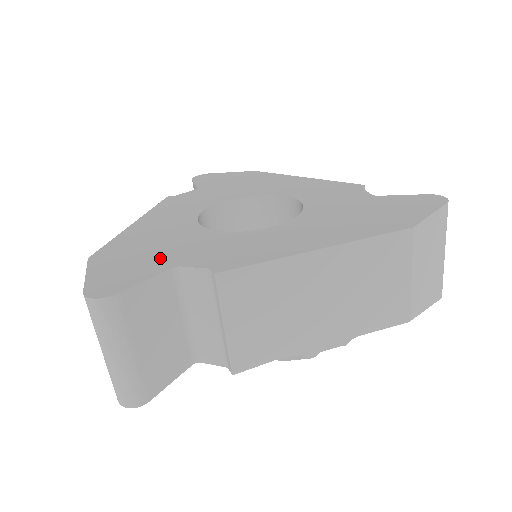
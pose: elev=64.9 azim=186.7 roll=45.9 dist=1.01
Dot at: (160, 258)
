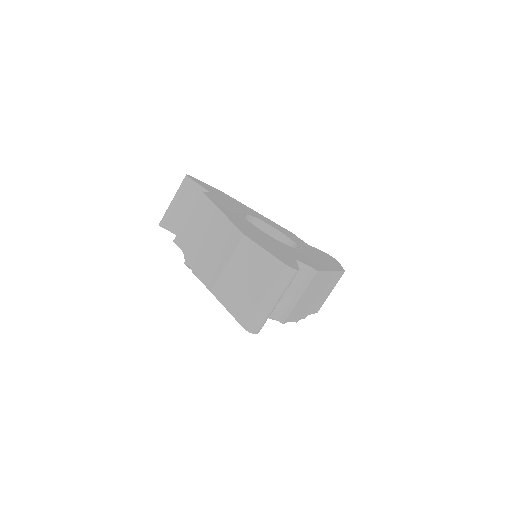
Dot at: (282, 251)
